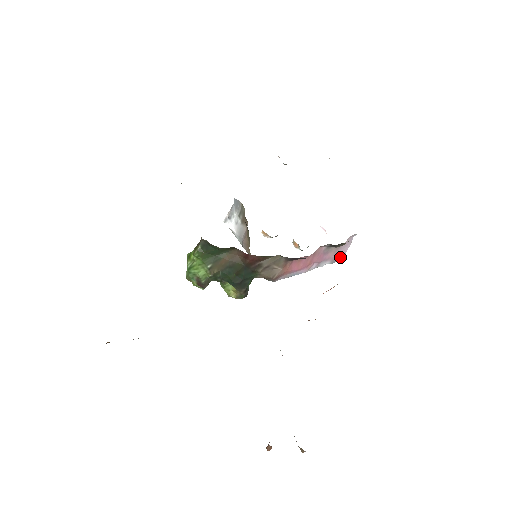
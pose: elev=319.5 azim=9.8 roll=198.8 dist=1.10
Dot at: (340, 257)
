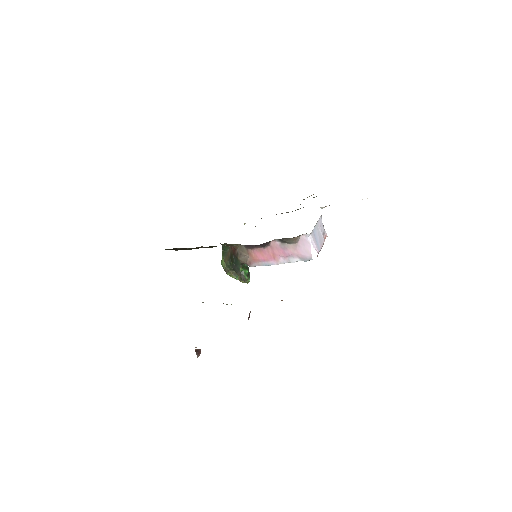
Dot at: (308, 256)
